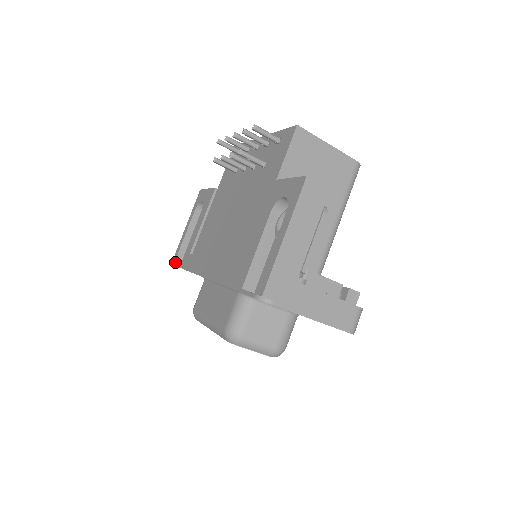
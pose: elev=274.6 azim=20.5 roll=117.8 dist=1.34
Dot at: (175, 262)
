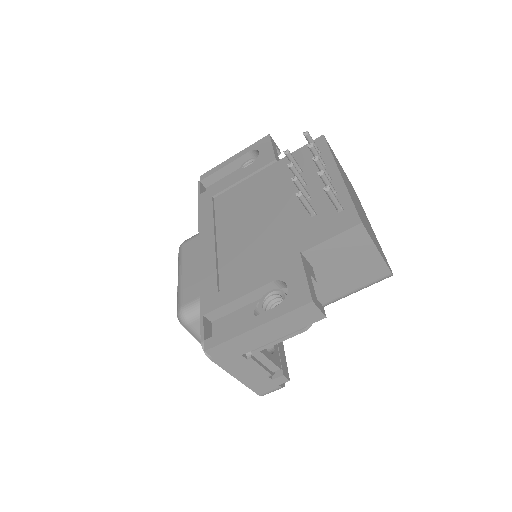
Dot at: (201, 181)
